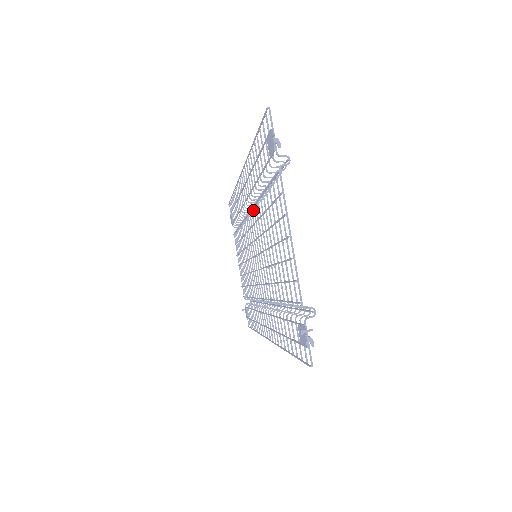
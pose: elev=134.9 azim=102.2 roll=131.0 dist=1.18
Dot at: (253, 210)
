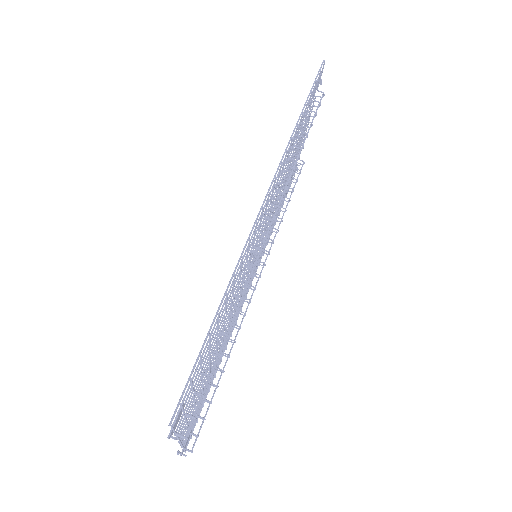
Dot at: (271, 224)
